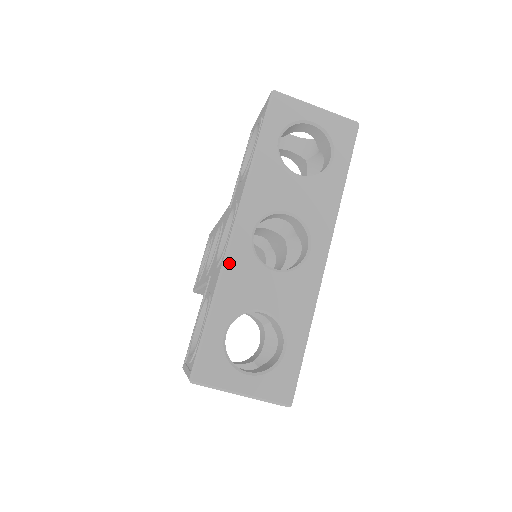
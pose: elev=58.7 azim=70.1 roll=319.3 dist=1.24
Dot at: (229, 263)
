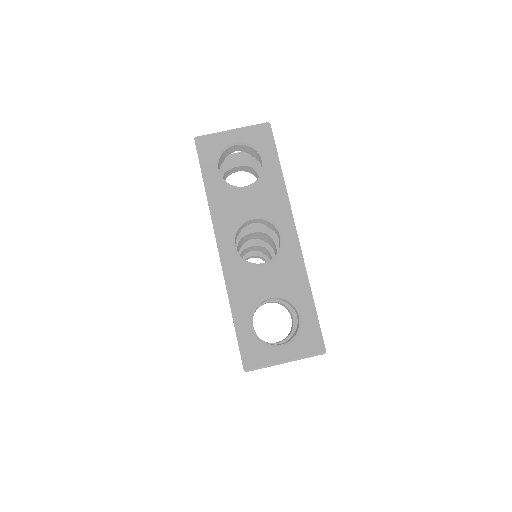
Dot at: (229, 277)
